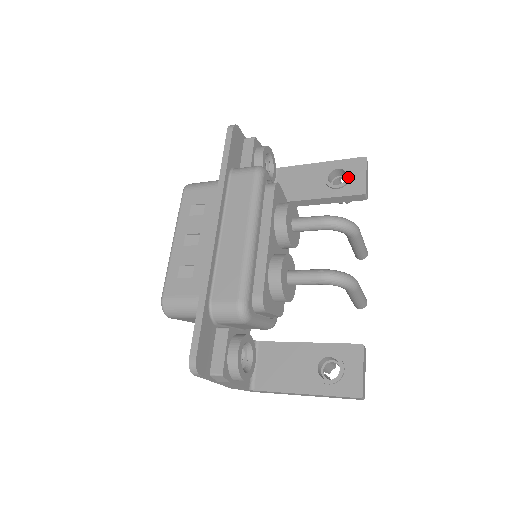
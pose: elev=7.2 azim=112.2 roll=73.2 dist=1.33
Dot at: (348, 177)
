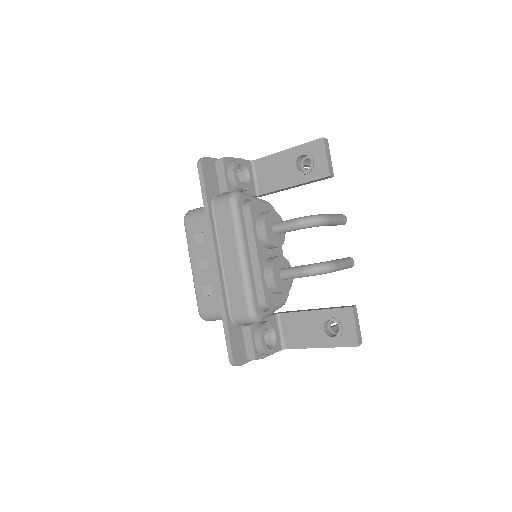
Dot at: (312, 162)
